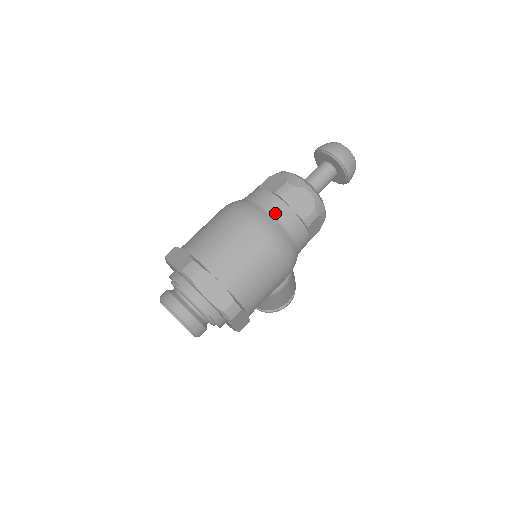
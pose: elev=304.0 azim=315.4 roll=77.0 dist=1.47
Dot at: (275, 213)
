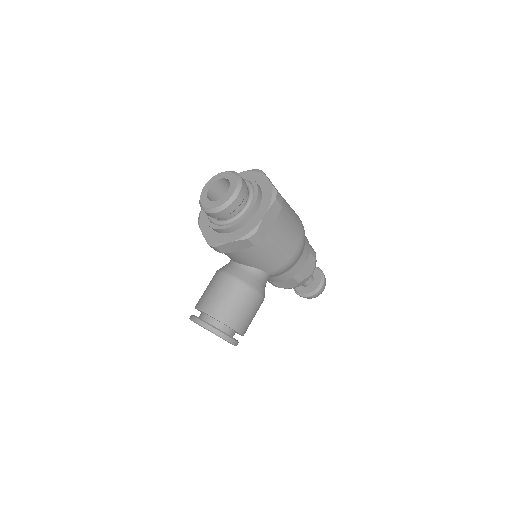
Dot at: occluded
